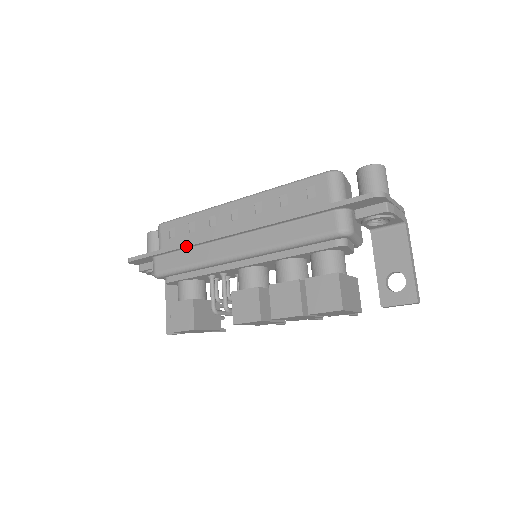
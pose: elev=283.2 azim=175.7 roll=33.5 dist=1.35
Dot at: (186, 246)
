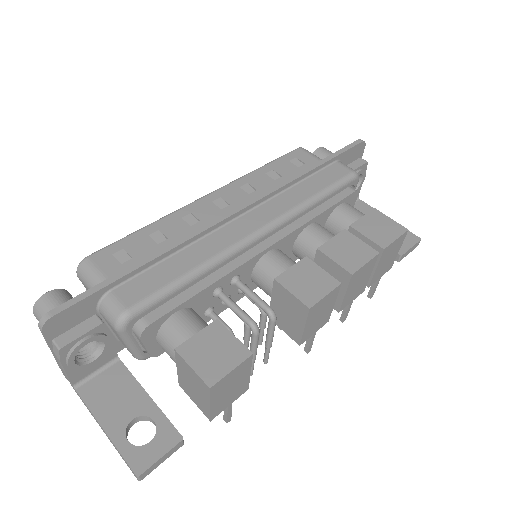
Dot at: (177, 245)
